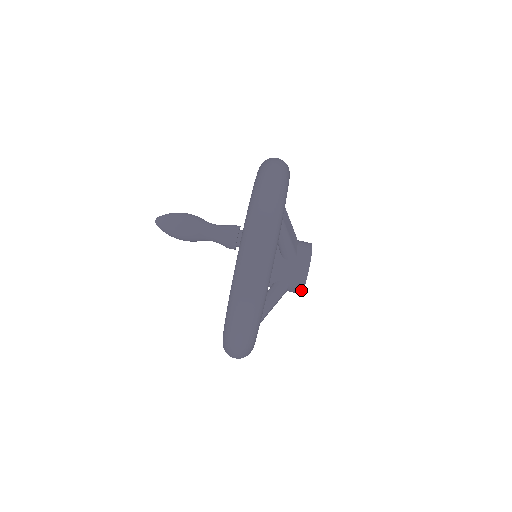
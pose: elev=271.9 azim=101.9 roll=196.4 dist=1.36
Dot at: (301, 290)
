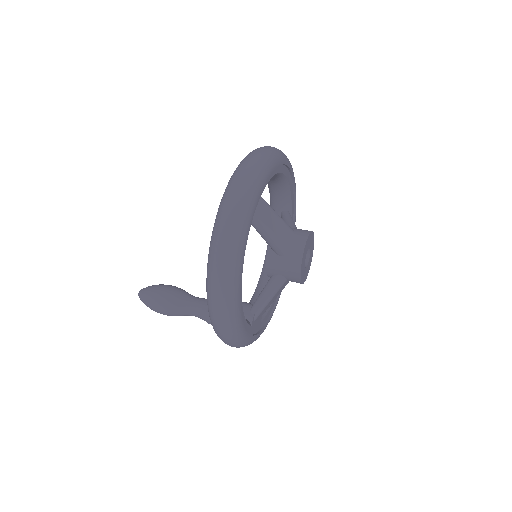
Dot at: (306, 236)
